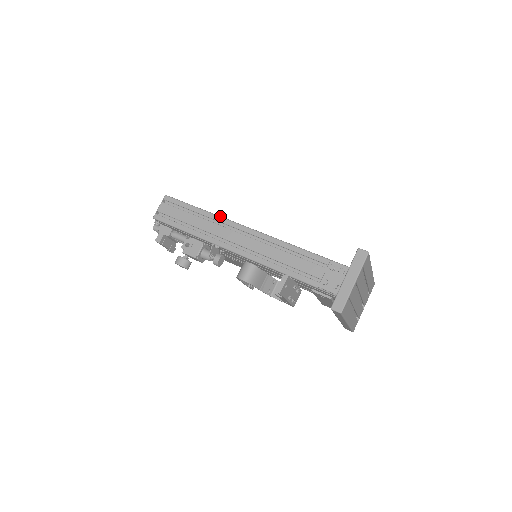
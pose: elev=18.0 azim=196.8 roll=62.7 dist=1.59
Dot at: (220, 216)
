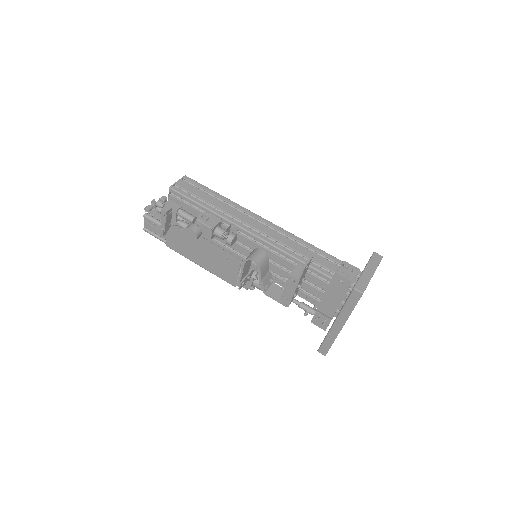
Dot at: occluded
